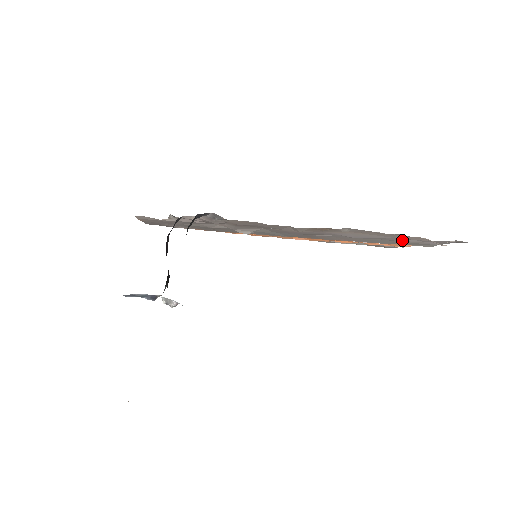
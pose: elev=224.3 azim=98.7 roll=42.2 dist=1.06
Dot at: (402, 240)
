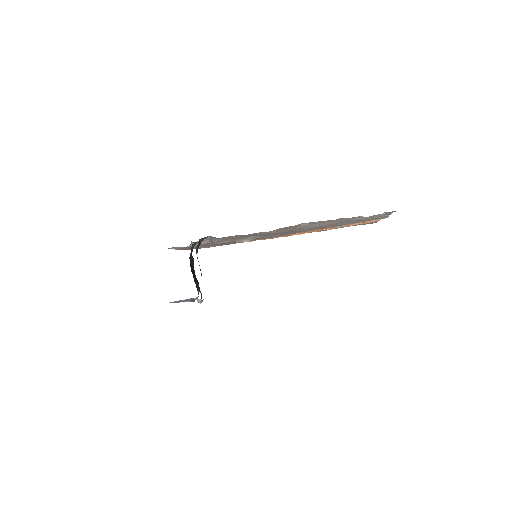
Dot at: (355, 220)
